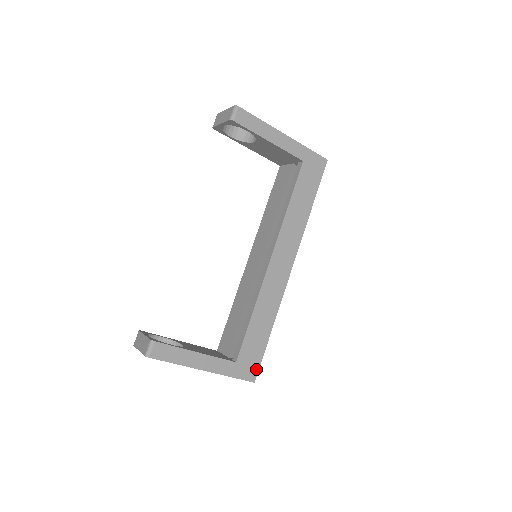
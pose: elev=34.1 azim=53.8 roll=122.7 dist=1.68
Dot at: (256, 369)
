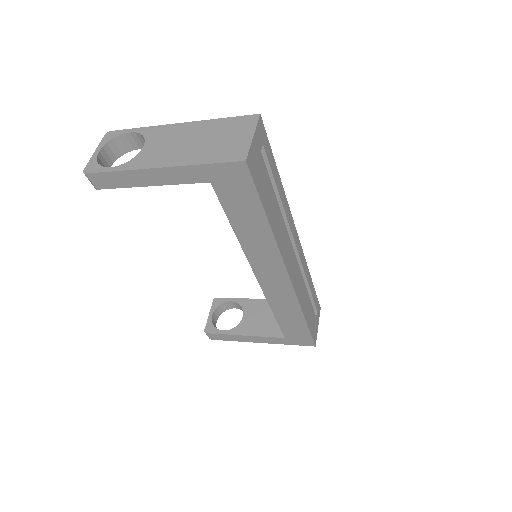
Dot at: (310, 340)
